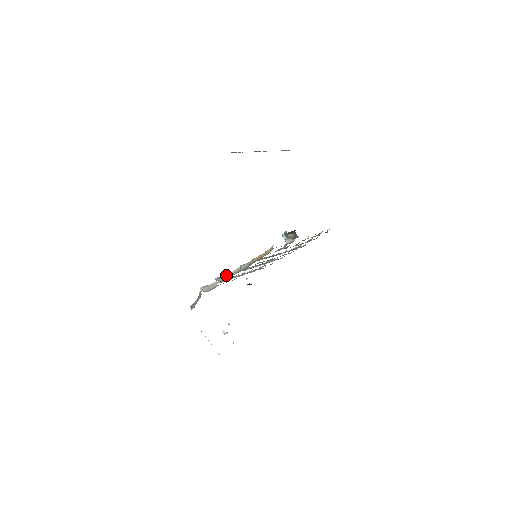
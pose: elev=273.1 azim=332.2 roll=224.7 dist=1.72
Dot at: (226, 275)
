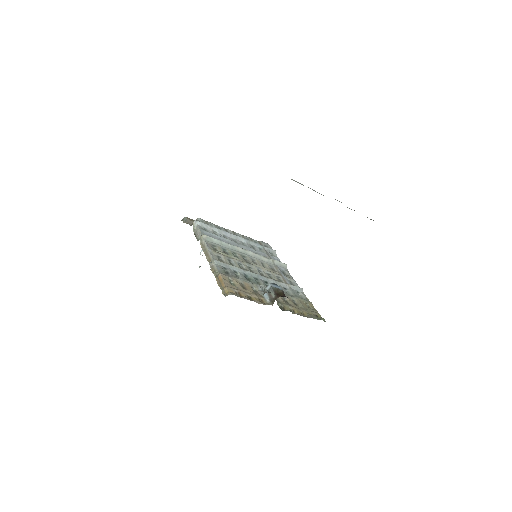
Dot at: (207, 246)
